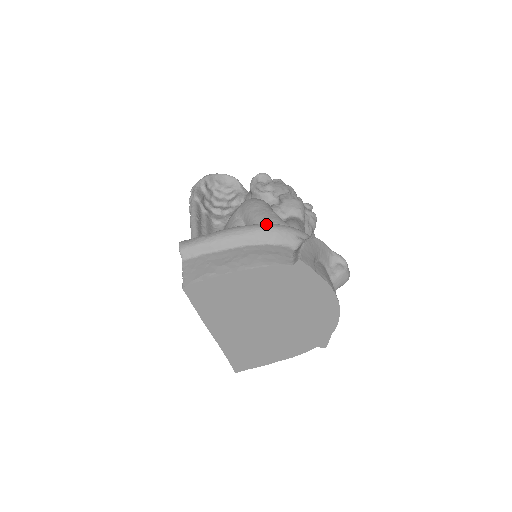
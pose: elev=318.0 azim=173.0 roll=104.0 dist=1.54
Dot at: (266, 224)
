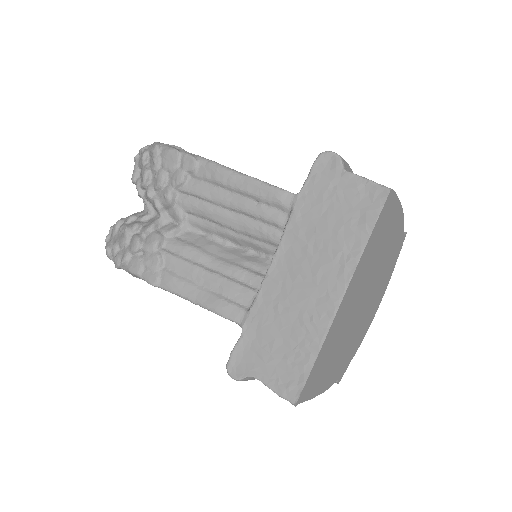
Dot at: occluded
